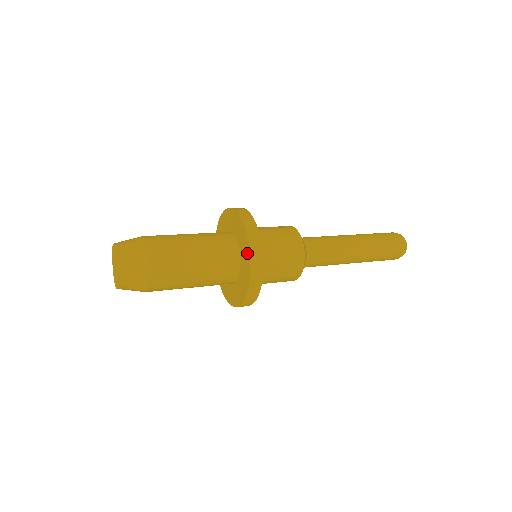
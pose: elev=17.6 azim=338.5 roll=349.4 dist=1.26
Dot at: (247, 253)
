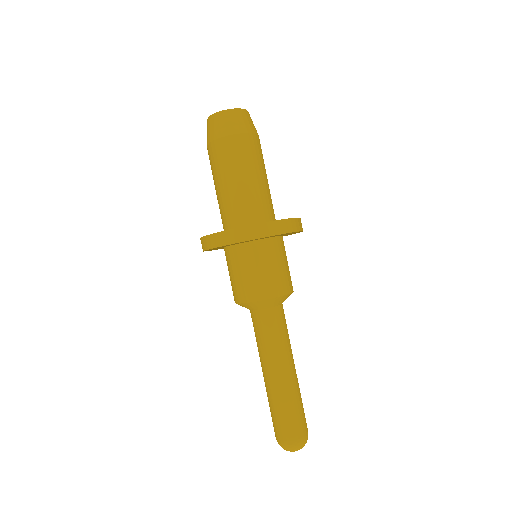
Dot at: occluded
